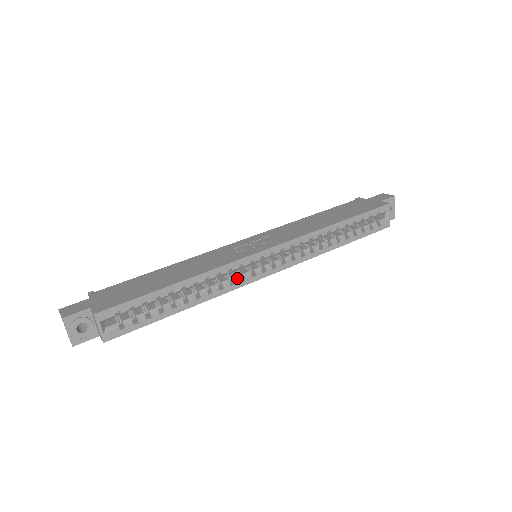
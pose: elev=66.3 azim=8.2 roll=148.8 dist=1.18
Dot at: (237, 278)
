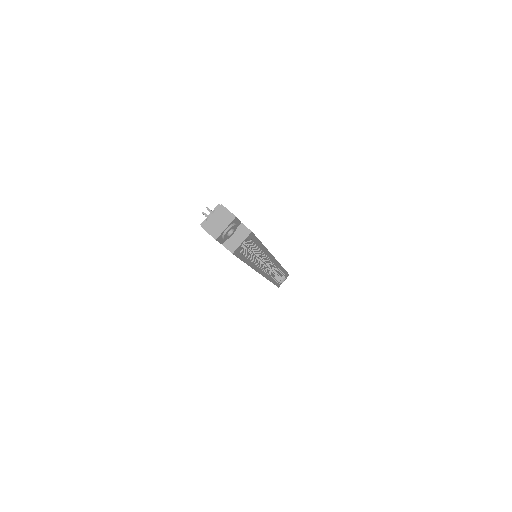
Dot at: (261, 265)
